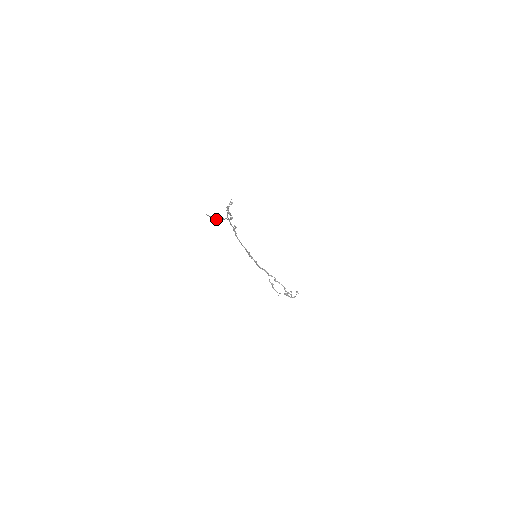
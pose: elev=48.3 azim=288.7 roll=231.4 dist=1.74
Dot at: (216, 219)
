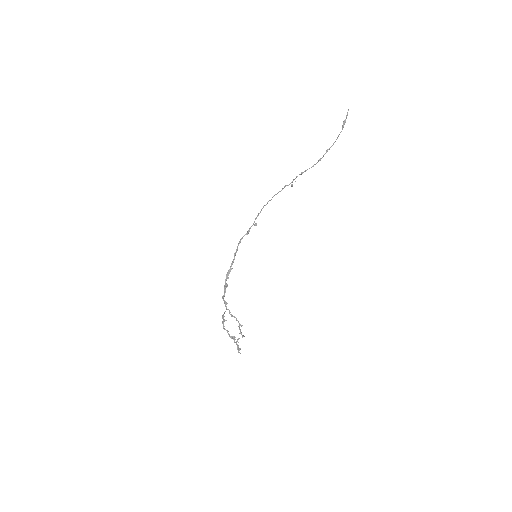
Dot at: (344, 121)
